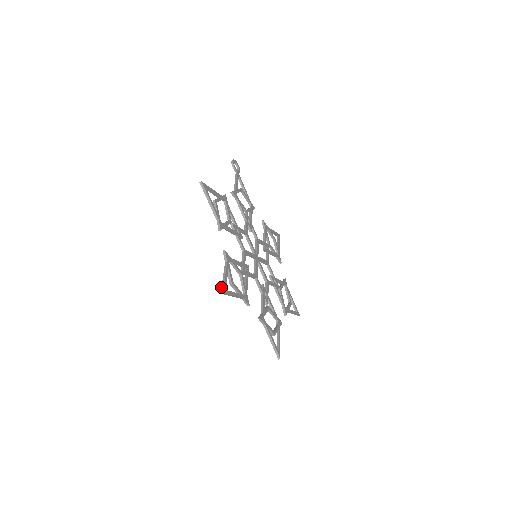
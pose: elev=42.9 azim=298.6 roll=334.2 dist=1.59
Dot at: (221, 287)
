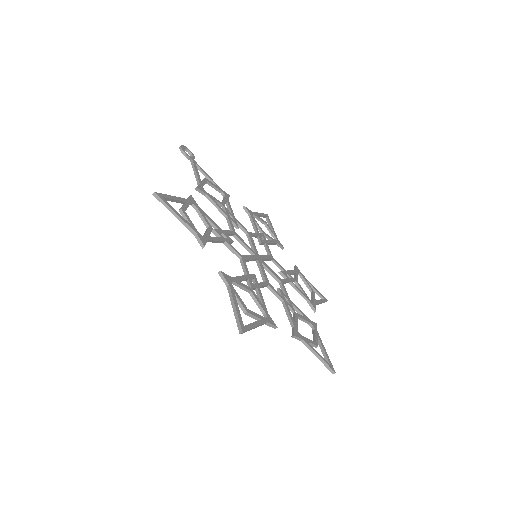
Dot at: occluded
